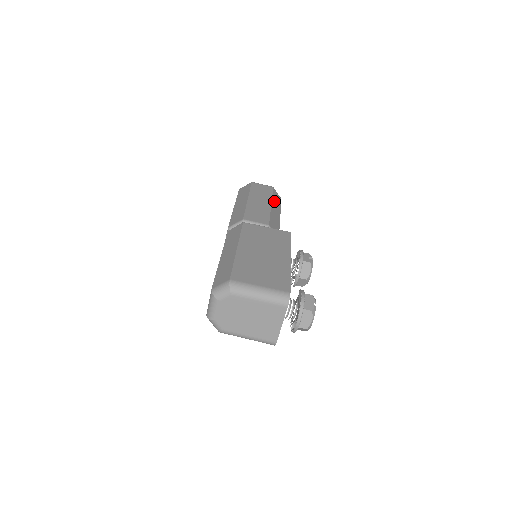
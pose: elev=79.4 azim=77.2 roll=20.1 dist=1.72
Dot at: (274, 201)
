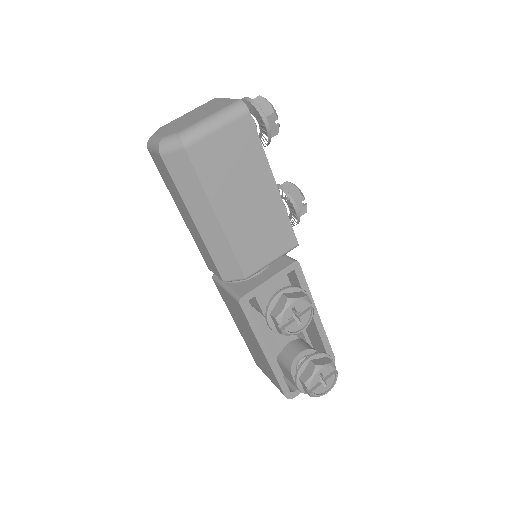
Dot at: occluded
